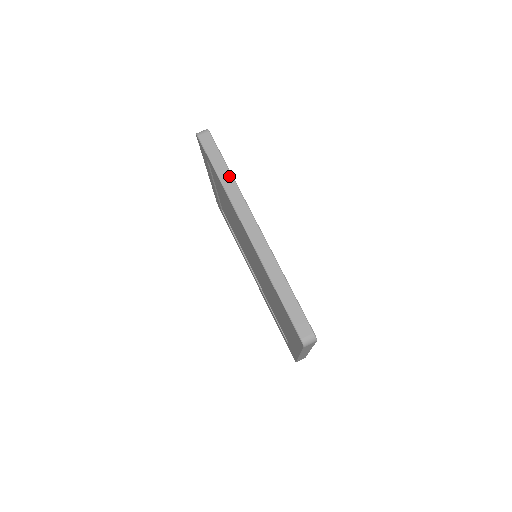
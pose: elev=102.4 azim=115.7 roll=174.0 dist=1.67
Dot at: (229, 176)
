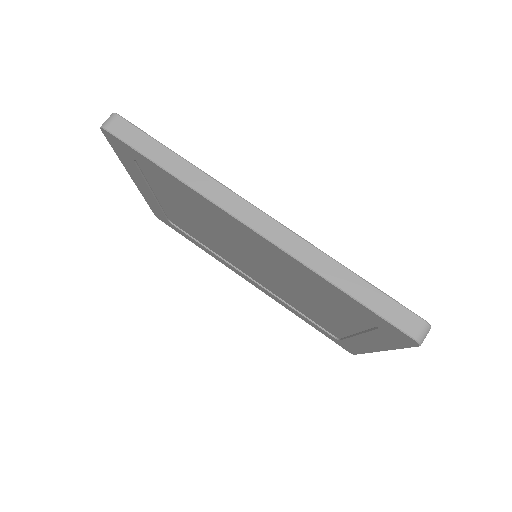
Dot at: (184, 164)
